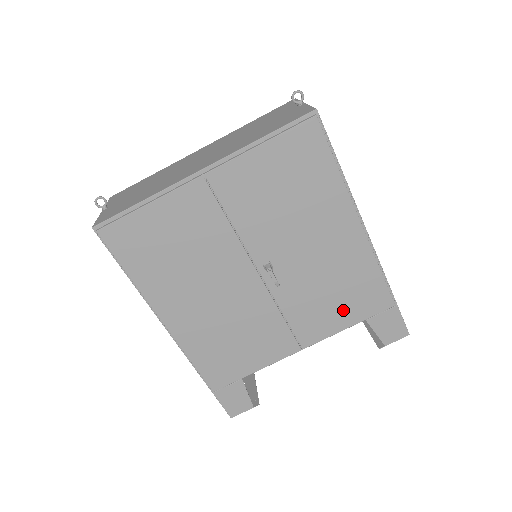
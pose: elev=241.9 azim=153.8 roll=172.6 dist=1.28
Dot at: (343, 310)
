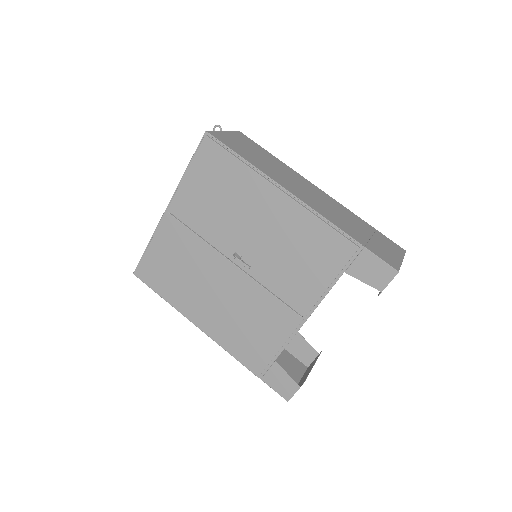
Dot at: (315, 270)
